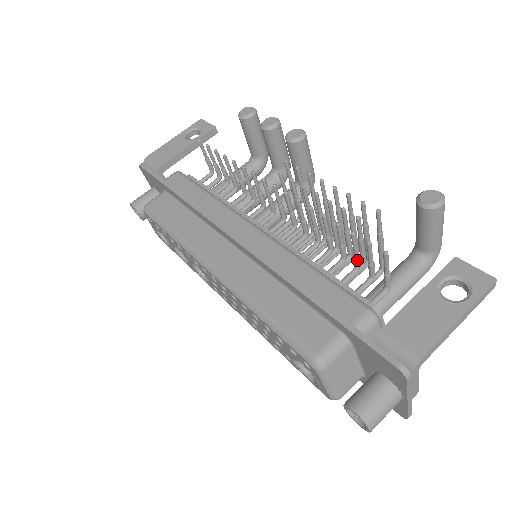
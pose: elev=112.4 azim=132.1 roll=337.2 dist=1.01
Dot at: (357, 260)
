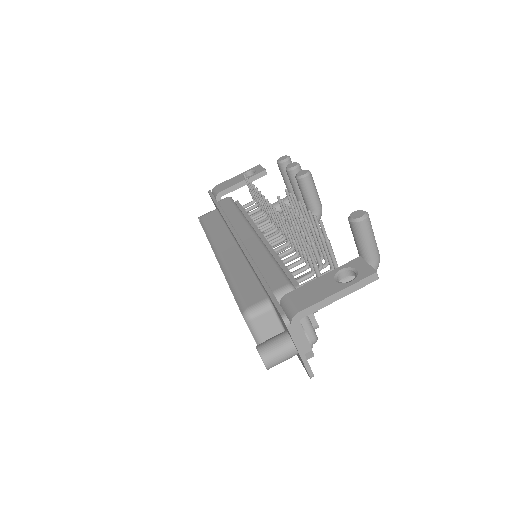
Dot at: (305, 257)
